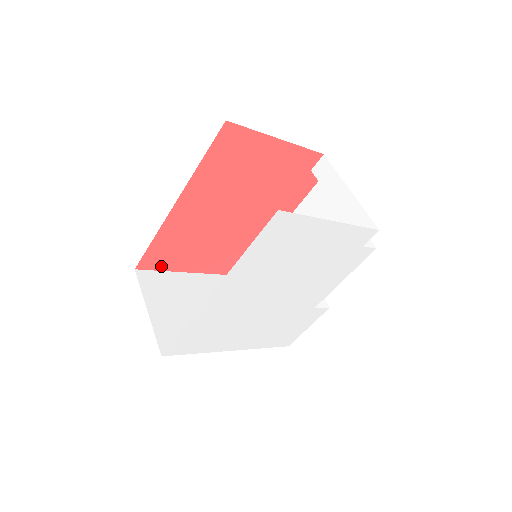
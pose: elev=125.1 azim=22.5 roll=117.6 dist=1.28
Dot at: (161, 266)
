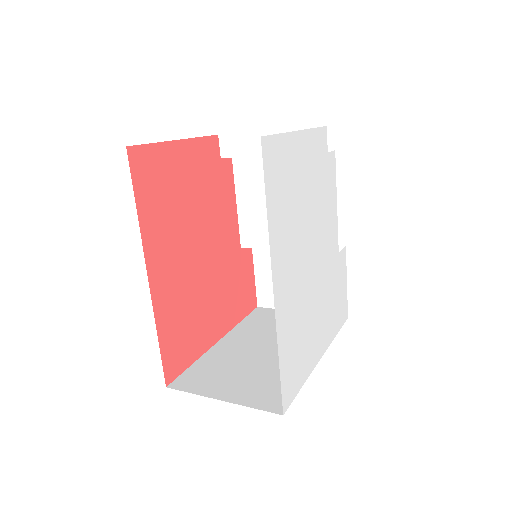
Dot at: (184, 362)
